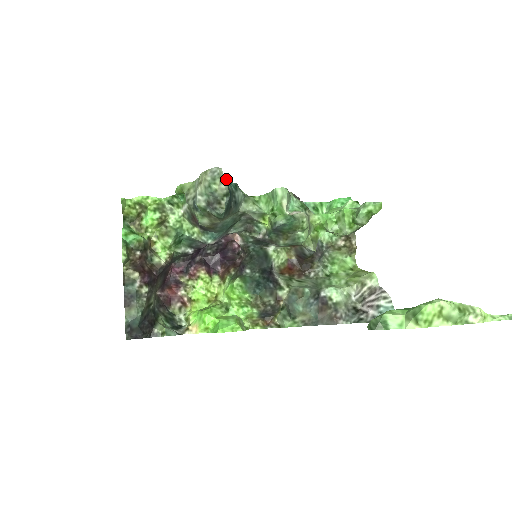
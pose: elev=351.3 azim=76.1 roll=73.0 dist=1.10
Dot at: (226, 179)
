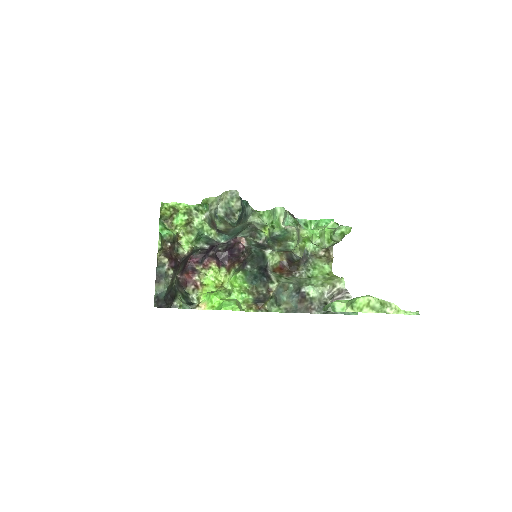
Dot at: (240, 198)
